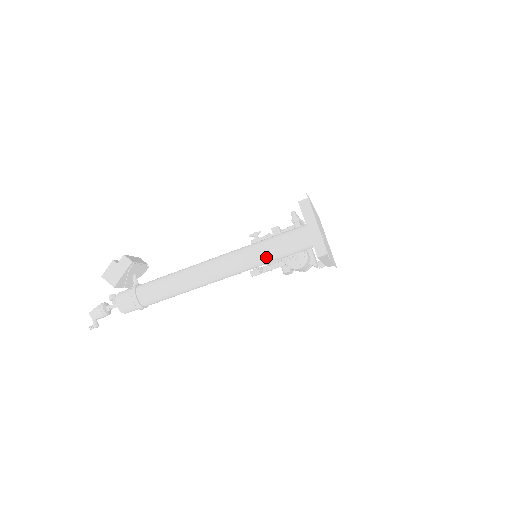
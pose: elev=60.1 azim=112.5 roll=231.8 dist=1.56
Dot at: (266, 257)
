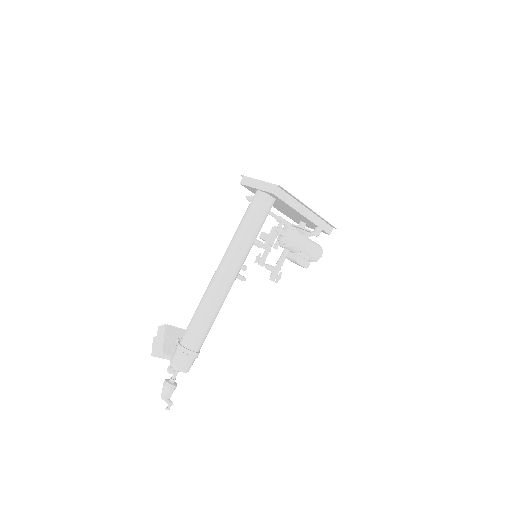
Dot at: (245, 231)
